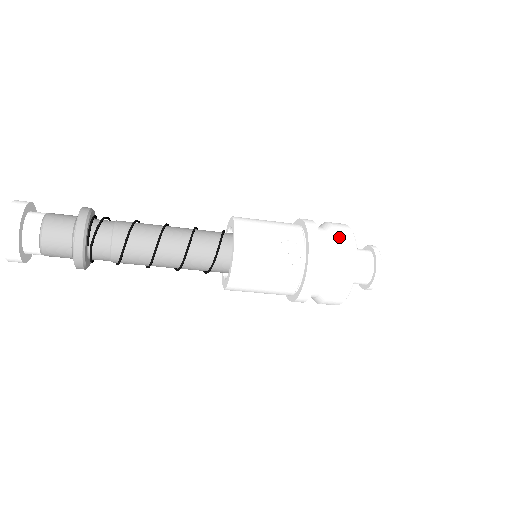
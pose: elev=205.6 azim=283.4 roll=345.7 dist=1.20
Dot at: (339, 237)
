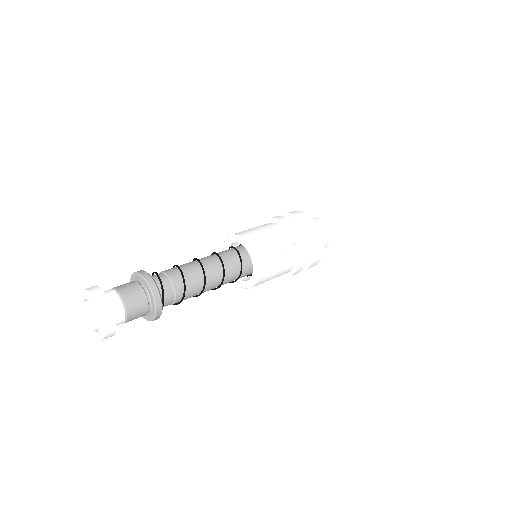
Dot at: (309, 225)
